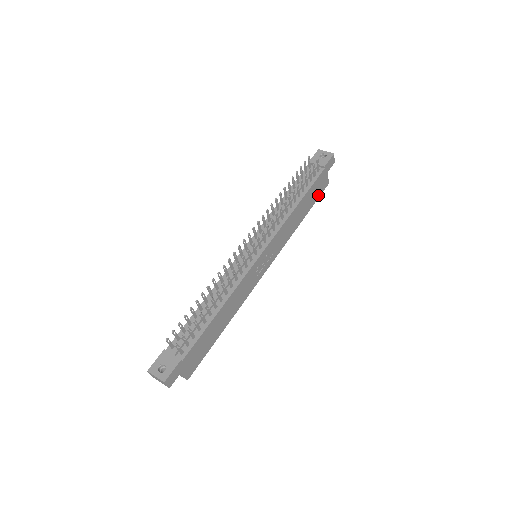
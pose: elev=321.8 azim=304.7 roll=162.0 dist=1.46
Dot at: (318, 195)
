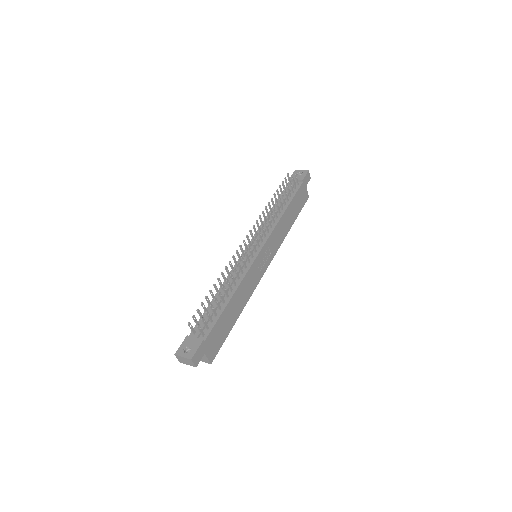
Dot at: (301, 206)
